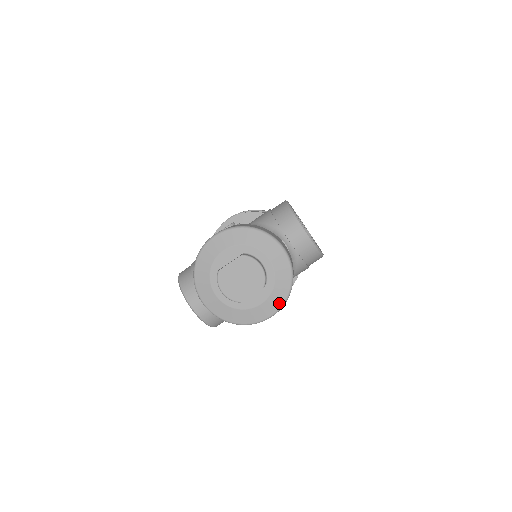
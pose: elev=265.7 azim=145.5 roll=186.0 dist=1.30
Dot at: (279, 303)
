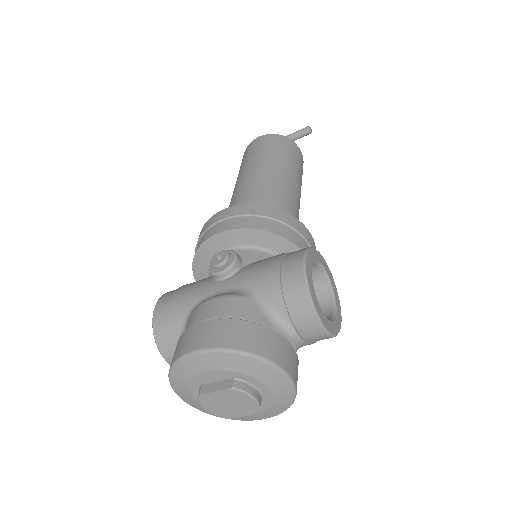
Dot at: (274, 414)
